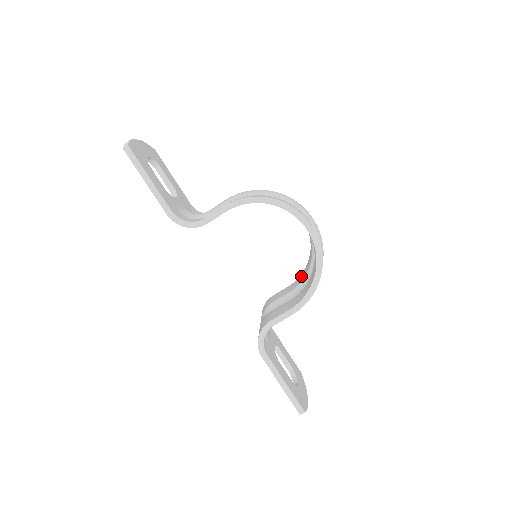
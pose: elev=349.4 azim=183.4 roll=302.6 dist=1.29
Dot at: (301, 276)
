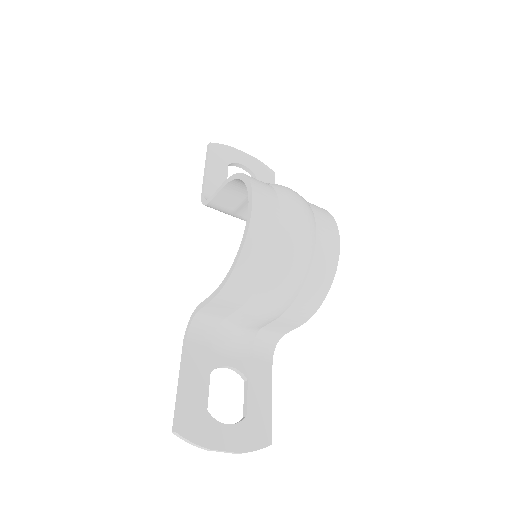
Dot at: occluded
